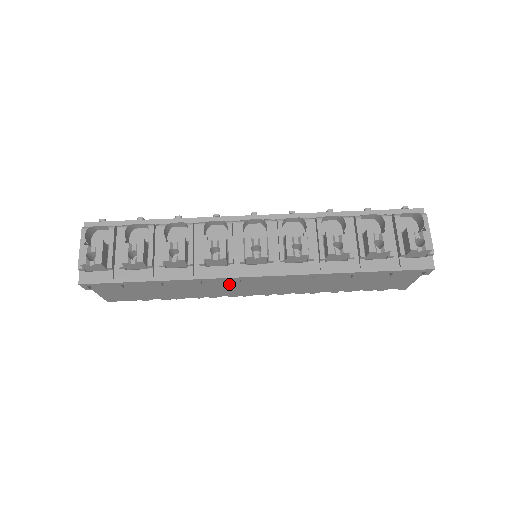
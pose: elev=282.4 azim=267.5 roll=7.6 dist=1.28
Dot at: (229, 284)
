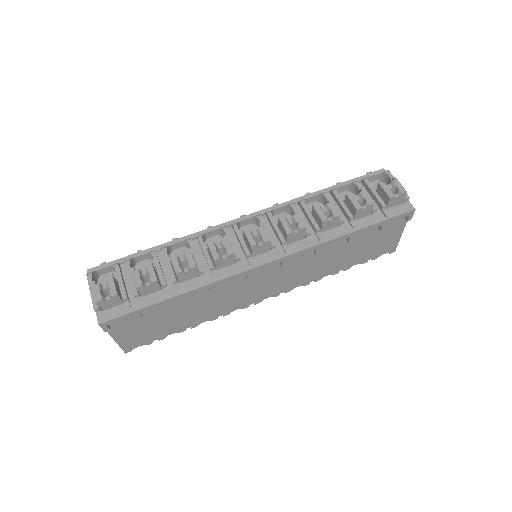
Dot at: (240, 287)
